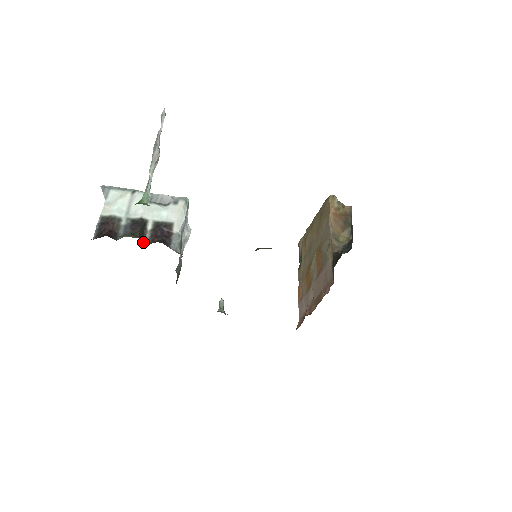
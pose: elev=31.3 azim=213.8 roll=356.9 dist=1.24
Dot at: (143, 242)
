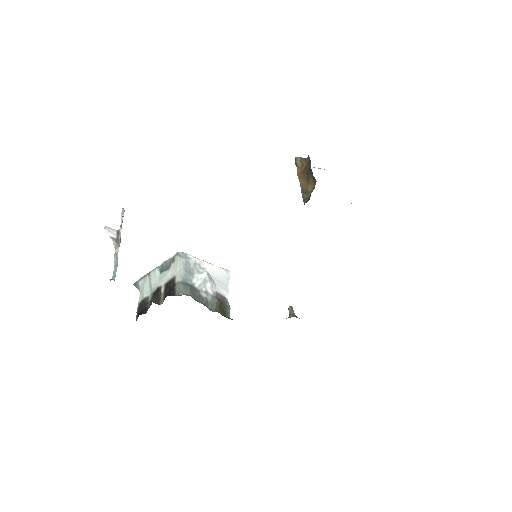
Dot at: (160, 304)
